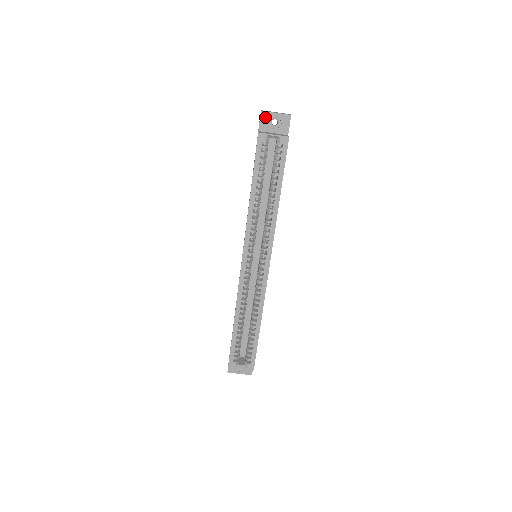
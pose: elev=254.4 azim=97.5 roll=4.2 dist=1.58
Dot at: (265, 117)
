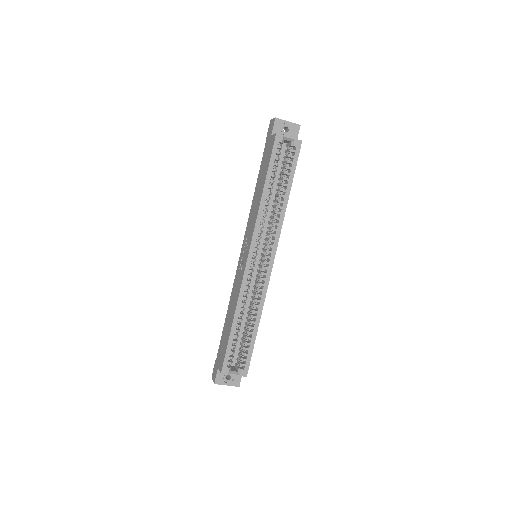
Dot at: (278, 123)
